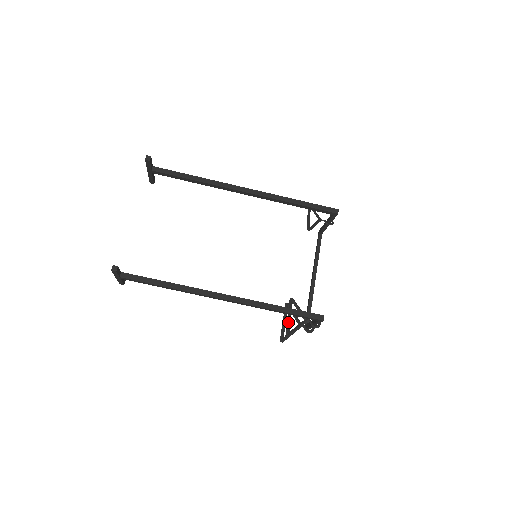
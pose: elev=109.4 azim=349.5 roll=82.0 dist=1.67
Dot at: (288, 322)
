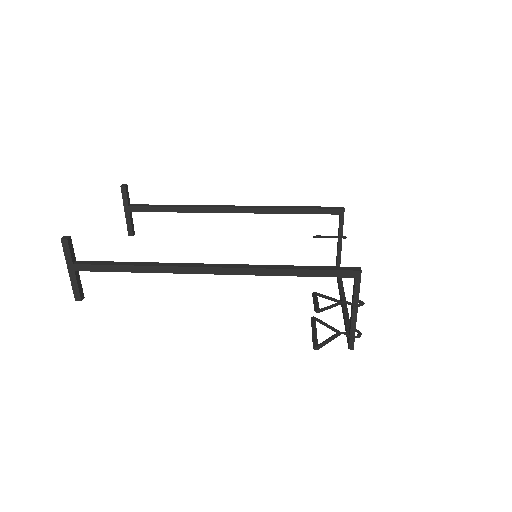
Dot at: (315, 303)
